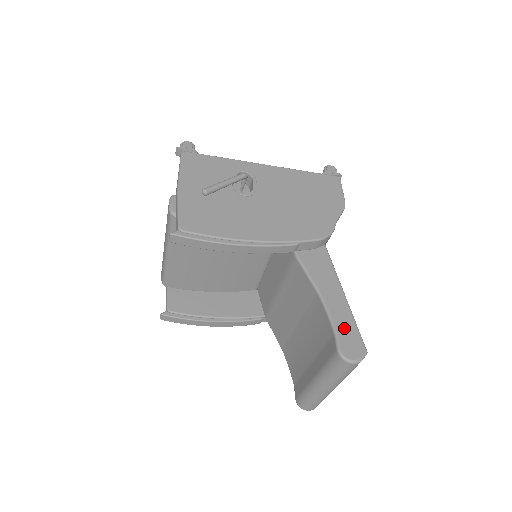
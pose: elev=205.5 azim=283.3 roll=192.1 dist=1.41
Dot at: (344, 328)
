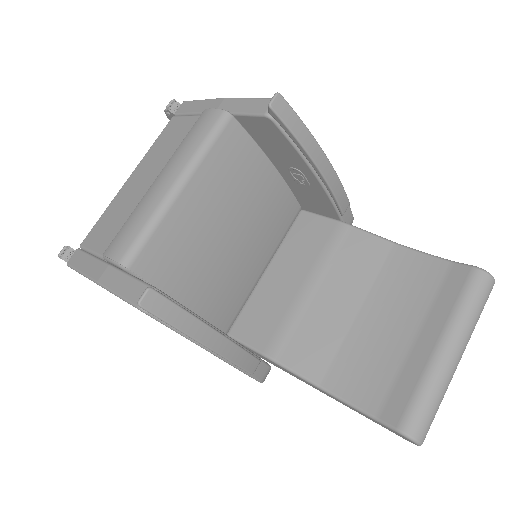
Dot at: occluded
